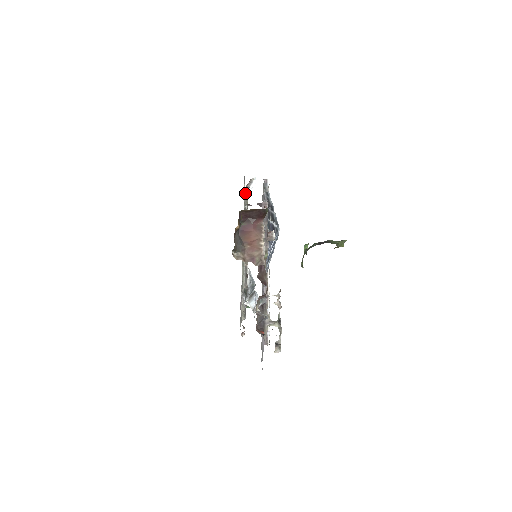
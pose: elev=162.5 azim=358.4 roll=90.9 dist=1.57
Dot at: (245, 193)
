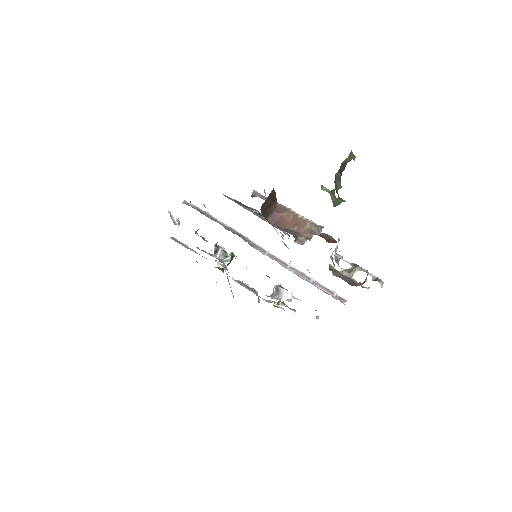
Dot at: occluded
